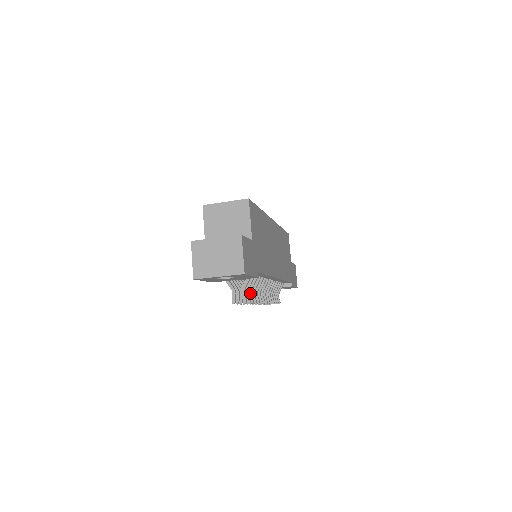
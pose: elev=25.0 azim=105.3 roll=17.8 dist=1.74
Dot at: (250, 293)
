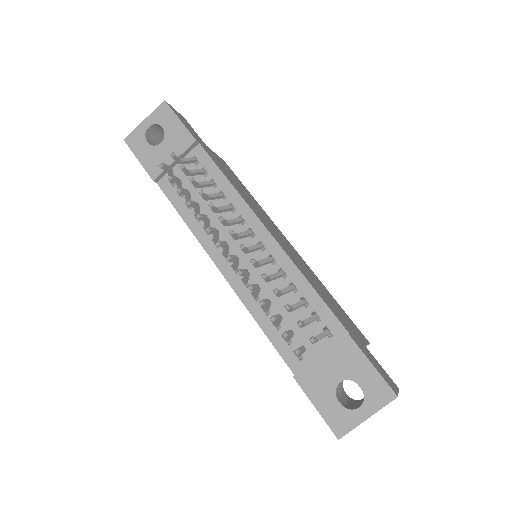
Dot at: (195, 182)
